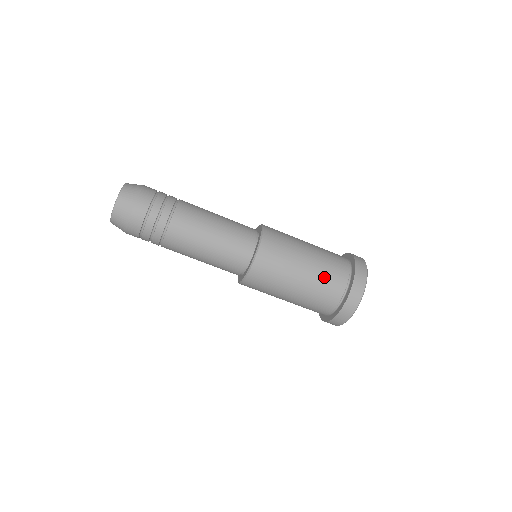
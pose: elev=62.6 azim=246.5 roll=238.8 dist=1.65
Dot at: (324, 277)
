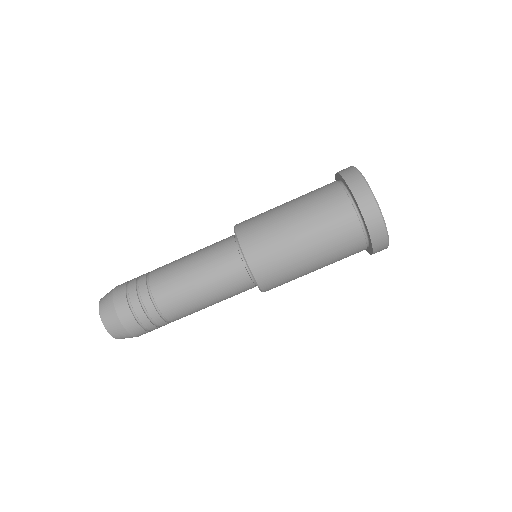
Dot at: (312, 195)
